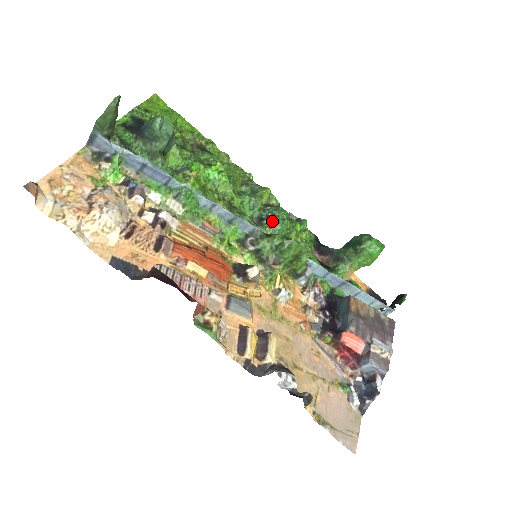
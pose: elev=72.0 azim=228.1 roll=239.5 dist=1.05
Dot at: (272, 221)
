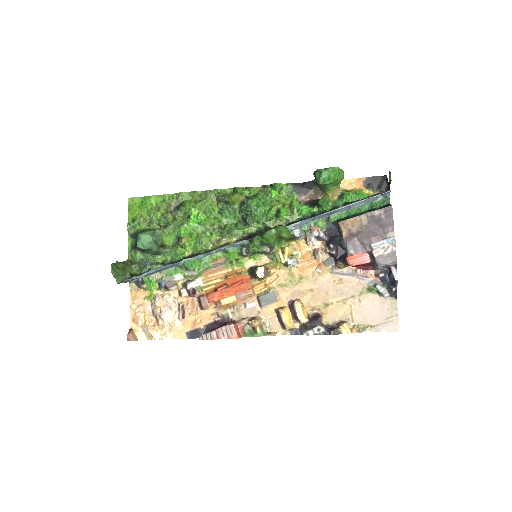
Dot at: (251, 217)
